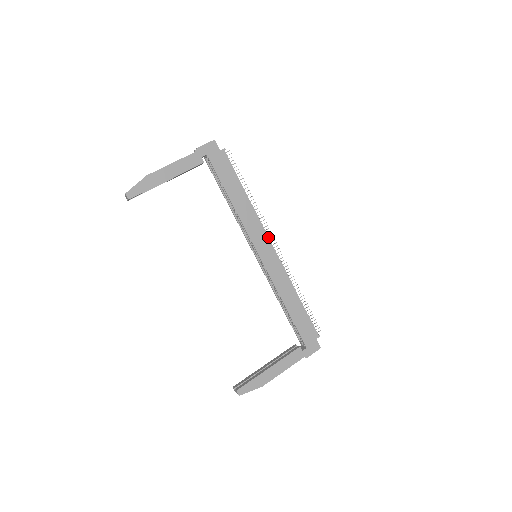
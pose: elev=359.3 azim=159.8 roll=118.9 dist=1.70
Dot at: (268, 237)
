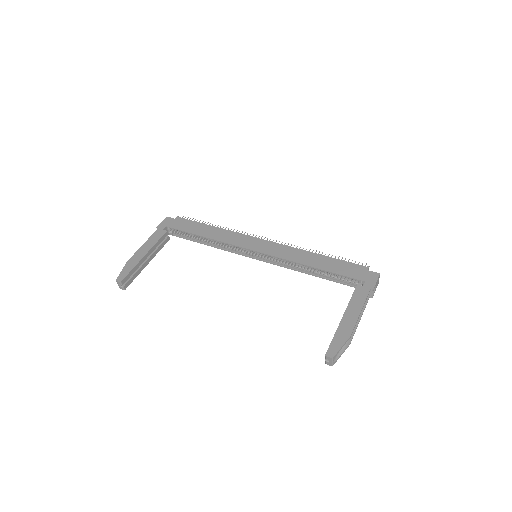
Dot at: (254, 237)
